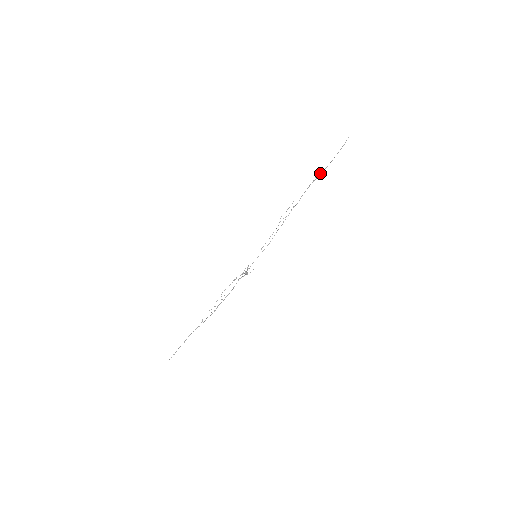
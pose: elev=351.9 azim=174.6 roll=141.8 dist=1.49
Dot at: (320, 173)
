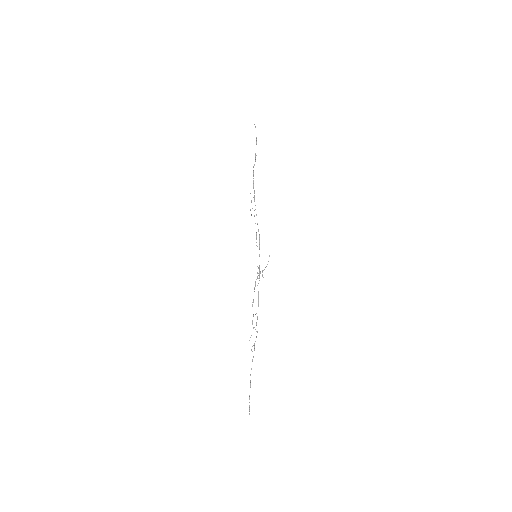
Dot at: occluded
